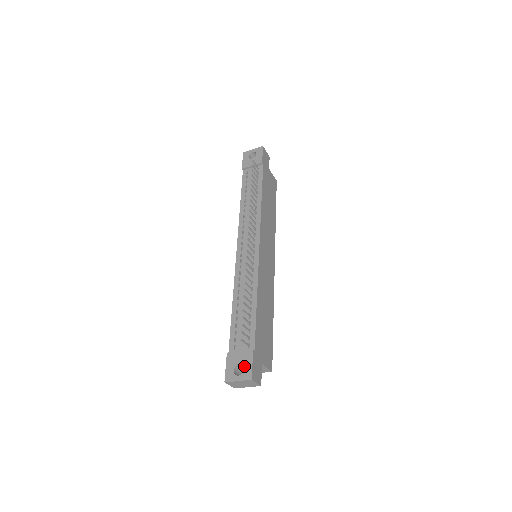
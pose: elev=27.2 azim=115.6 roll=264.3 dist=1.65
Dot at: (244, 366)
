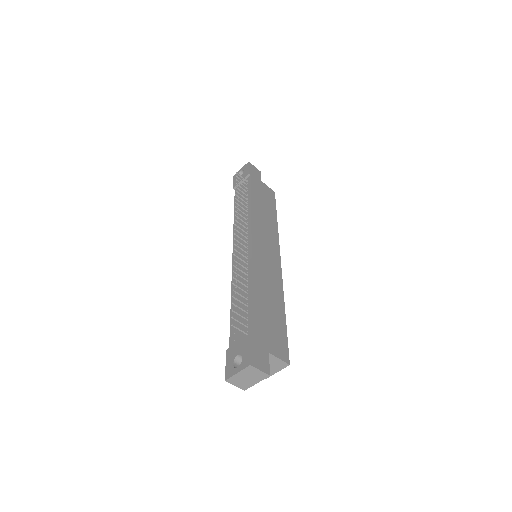
Dot at: (242, 355)
